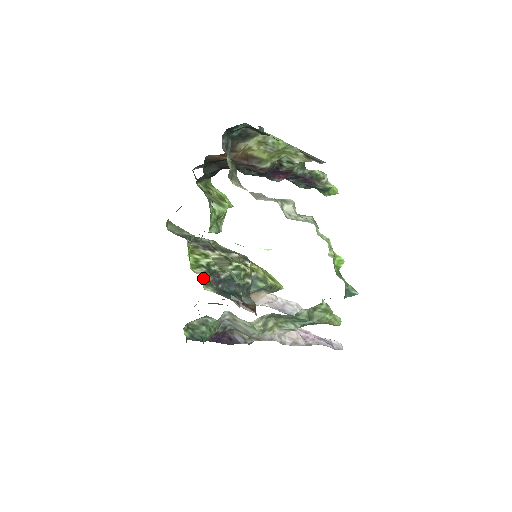
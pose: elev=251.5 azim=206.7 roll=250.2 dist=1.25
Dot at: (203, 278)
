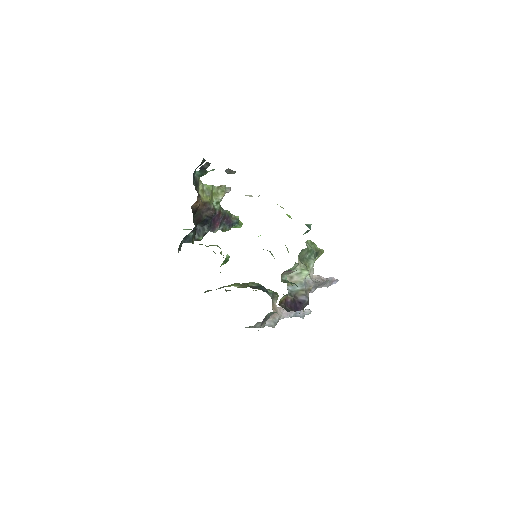
Dot at: occluded
